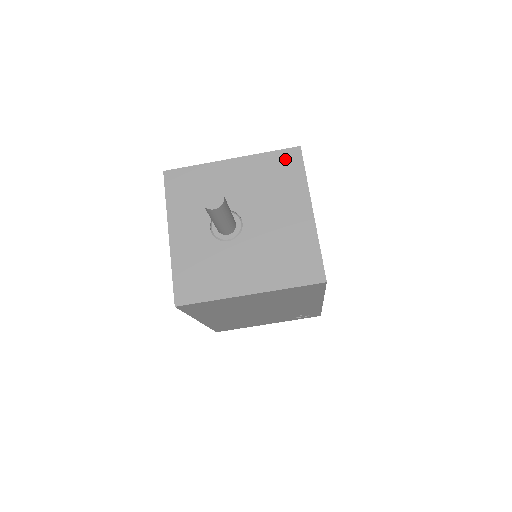
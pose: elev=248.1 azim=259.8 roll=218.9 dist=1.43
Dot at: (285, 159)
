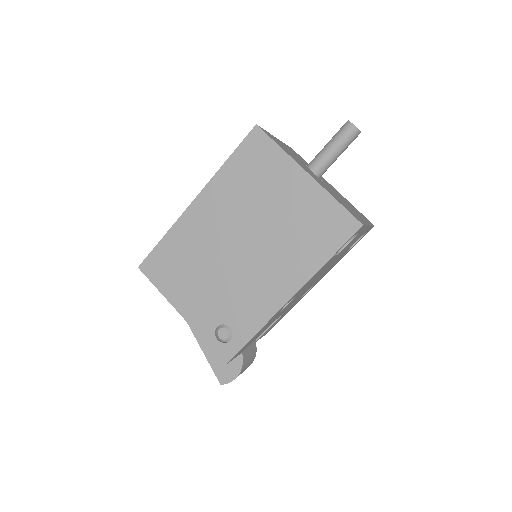
Dot at: occluded
